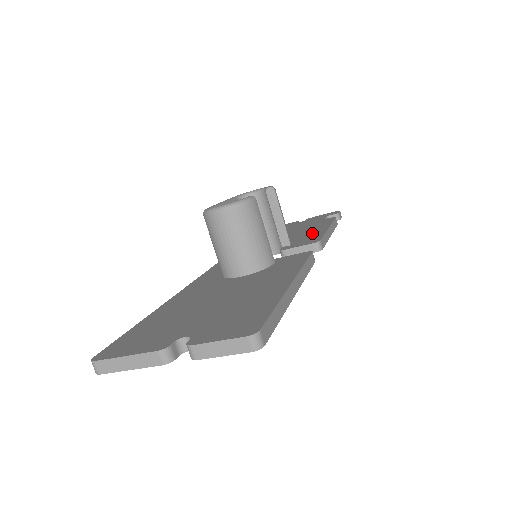
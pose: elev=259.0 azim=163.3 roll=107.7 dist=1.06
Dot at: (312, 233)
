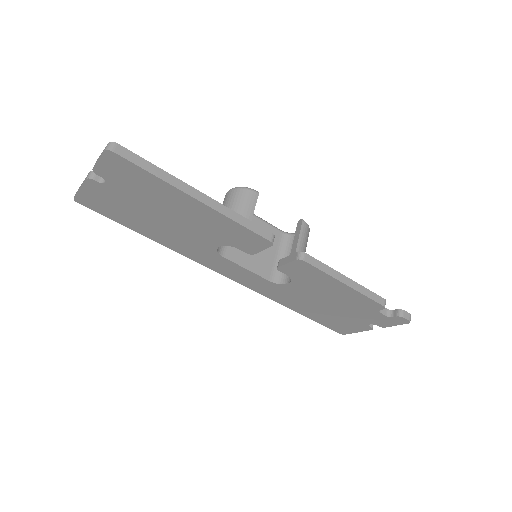
Dot at: occluded
